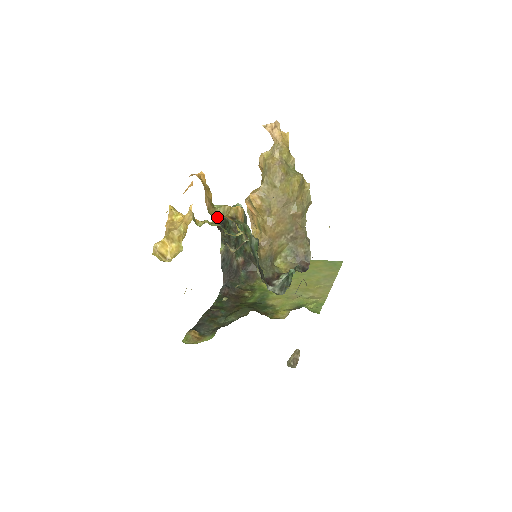
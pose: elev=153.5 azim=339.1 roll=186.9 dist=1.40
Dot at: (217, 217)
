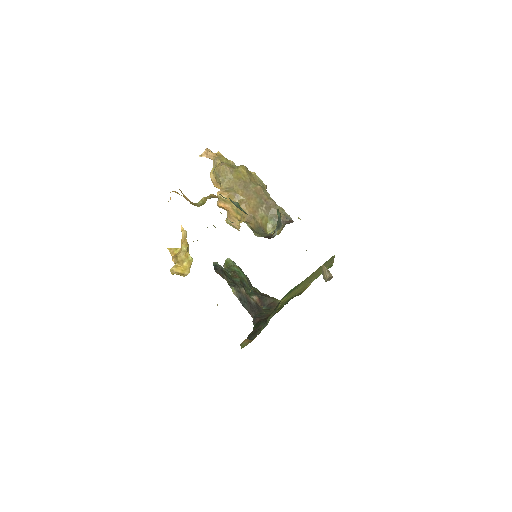
Dot at: (214, 268)
